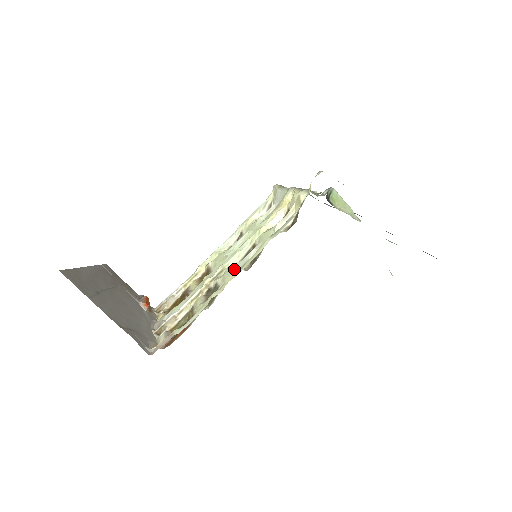
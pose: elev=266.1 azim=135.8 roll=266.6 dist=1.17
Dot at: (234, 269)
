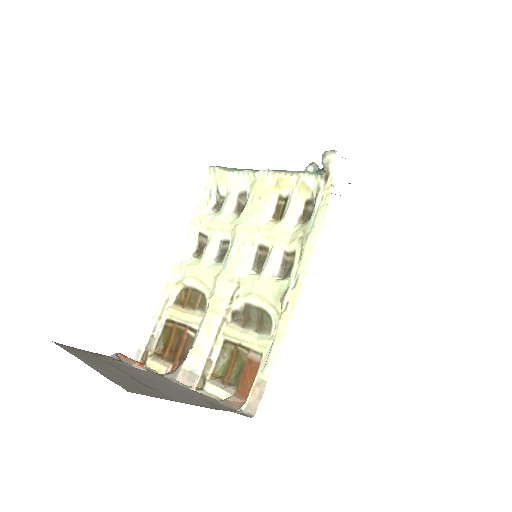
Dot at: (266, 281)
